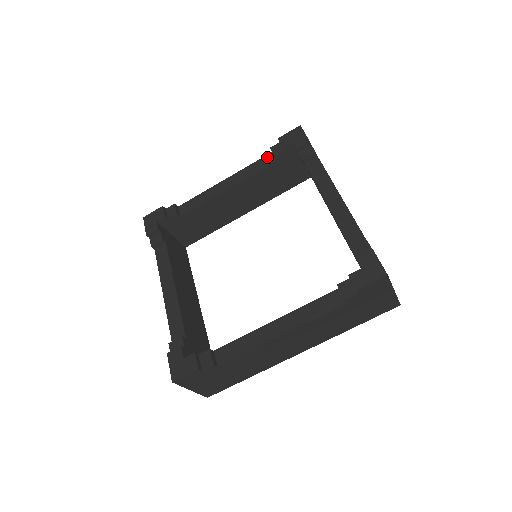
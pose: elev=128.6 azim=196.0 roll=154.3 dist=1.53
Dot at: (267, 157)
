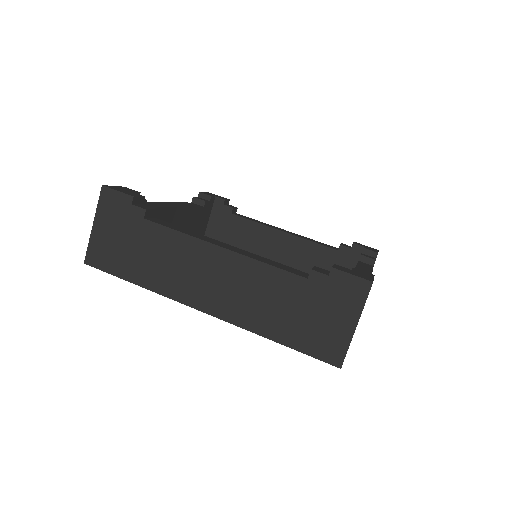
Dot at: (332, 246)
